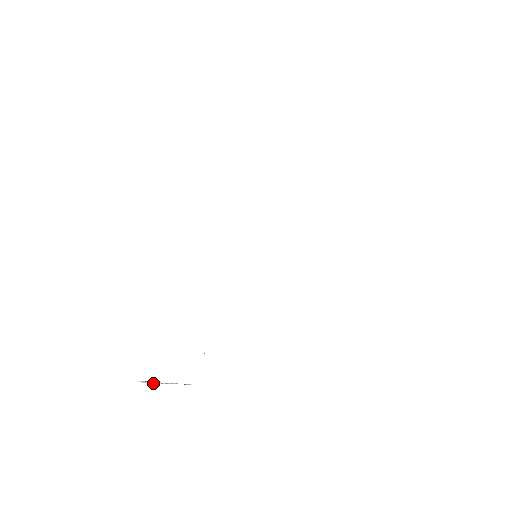
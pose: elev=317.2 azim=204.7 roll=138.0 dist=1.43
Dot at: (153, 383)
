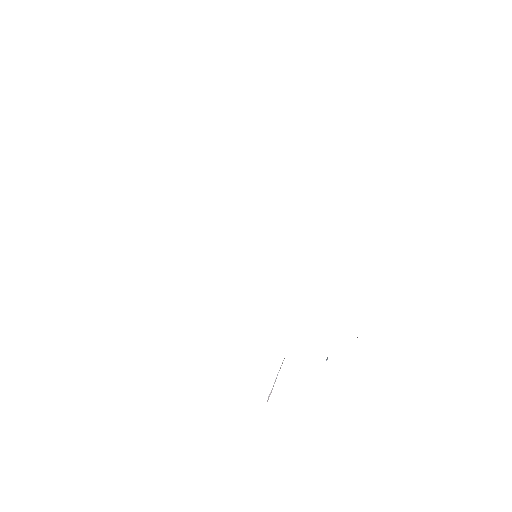
Dot at: occluded
